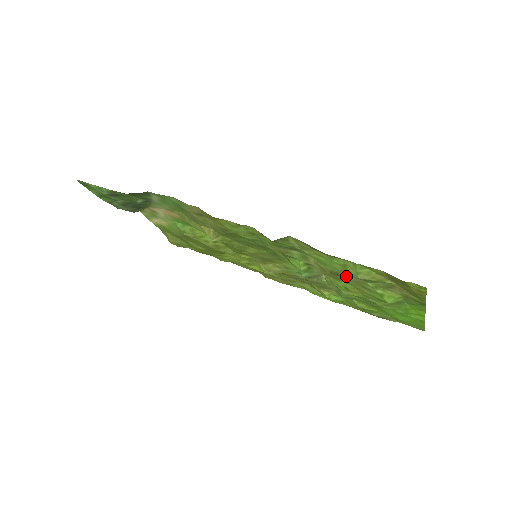
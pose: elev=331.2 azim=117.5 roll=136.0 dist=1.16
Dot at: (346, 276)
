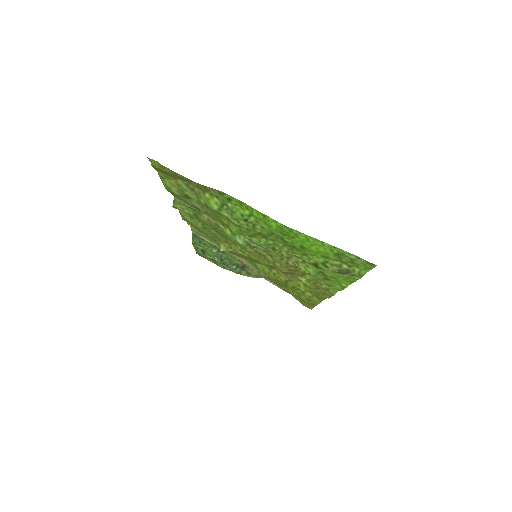
Dot at: (195, 205)
